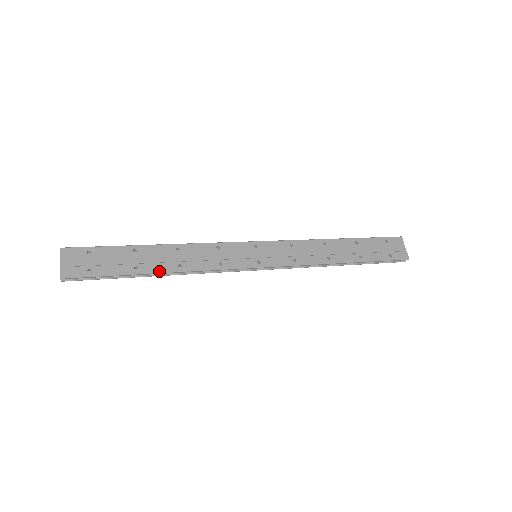
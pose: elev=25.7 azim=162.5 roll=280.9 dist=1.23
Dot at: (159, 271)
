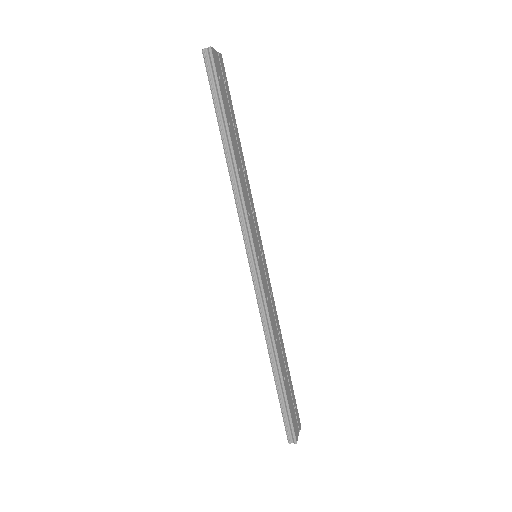
Dot at: (233, 147)
